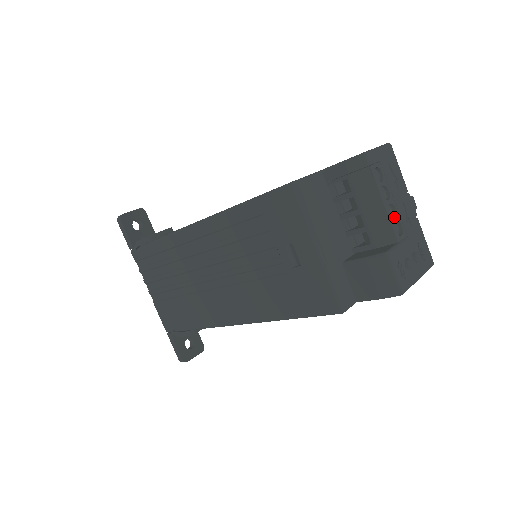
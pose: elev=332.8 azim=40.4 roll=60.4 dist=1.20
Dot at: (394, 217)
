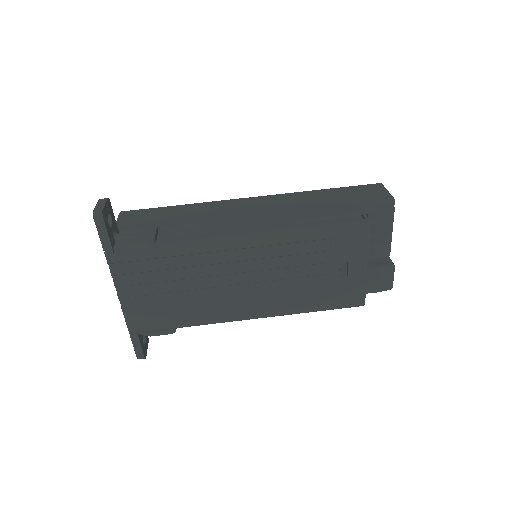
Dot at: occluded
